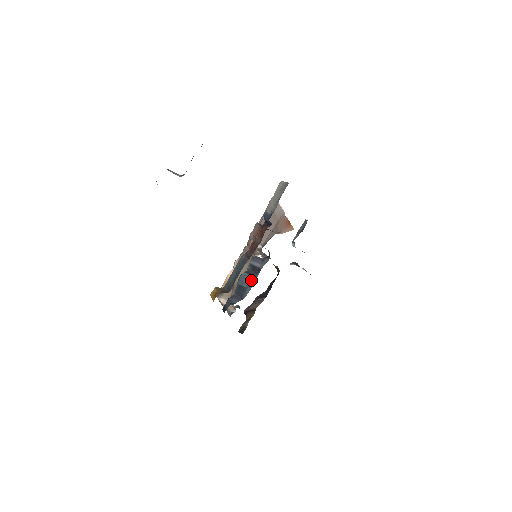
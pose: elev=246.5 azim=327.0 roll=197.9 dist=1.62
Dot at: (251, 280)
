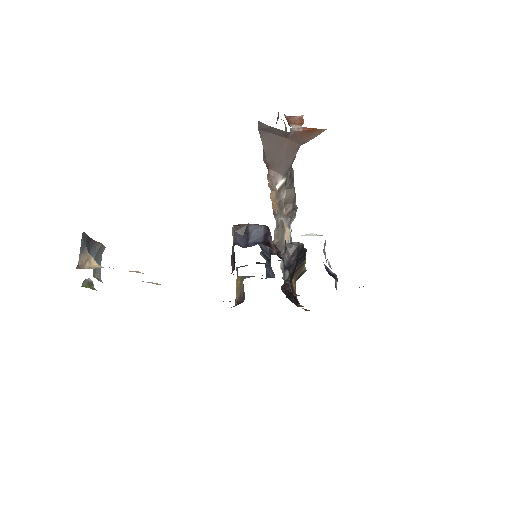
Dot at: (270, 266)
